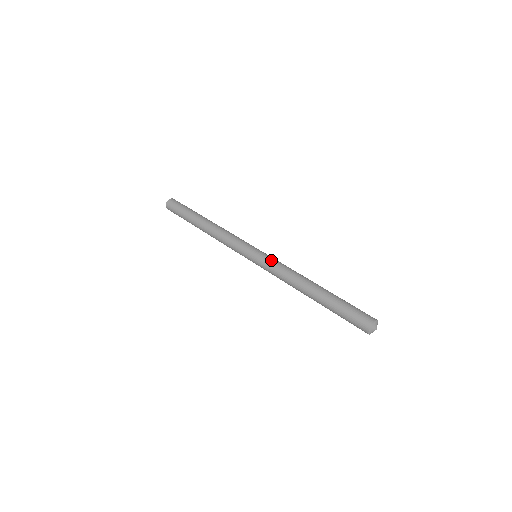
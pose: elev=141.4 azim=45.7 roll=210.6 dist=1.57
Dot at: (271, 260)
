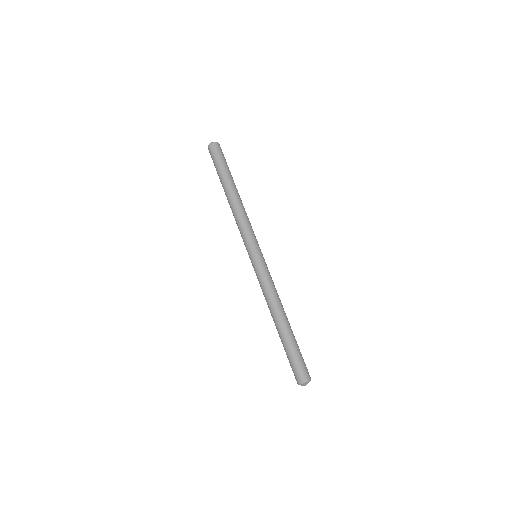
Dot at: (260, 274)
